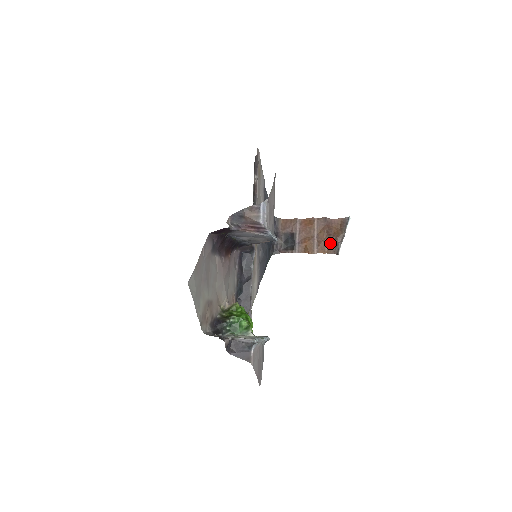
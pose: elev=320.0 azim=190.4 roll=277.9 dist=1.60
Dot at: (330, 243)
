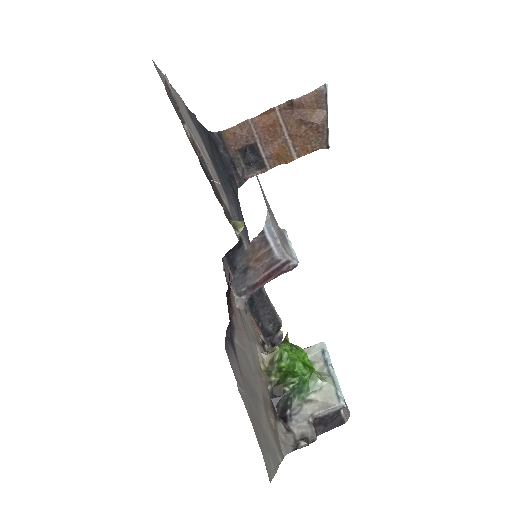
Dot at: (311, 136)
